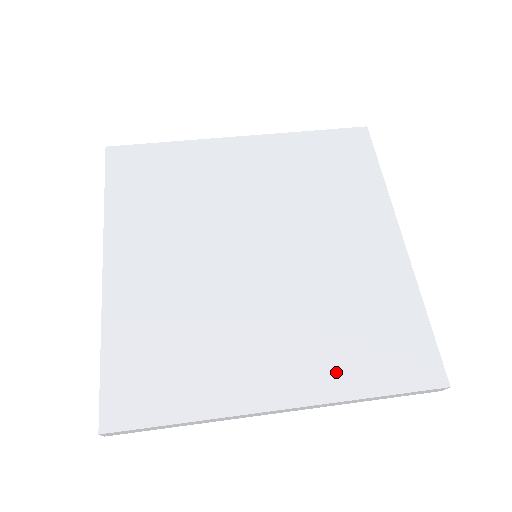
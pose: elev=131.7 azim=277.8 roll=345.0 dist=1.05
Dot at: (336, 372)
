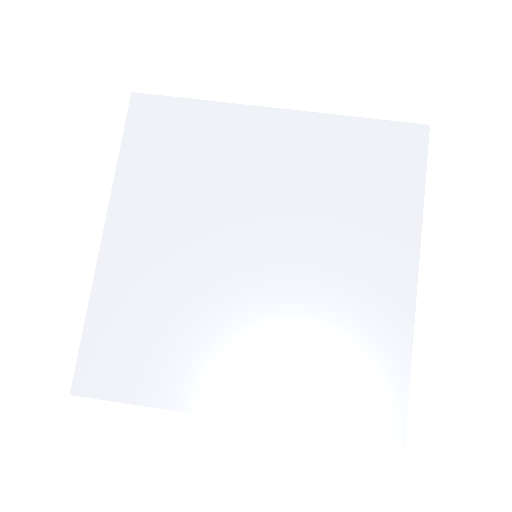
Dot at: (296, 400)
